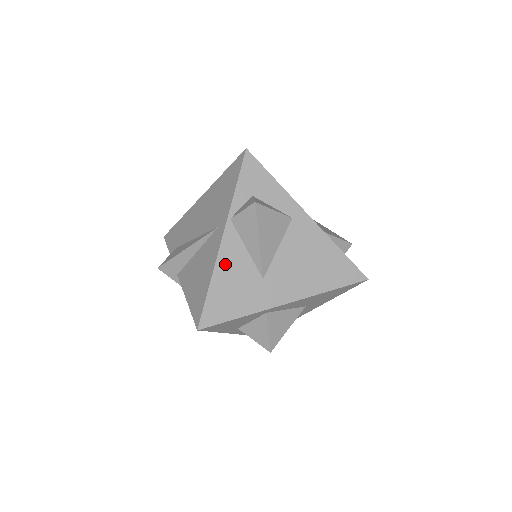
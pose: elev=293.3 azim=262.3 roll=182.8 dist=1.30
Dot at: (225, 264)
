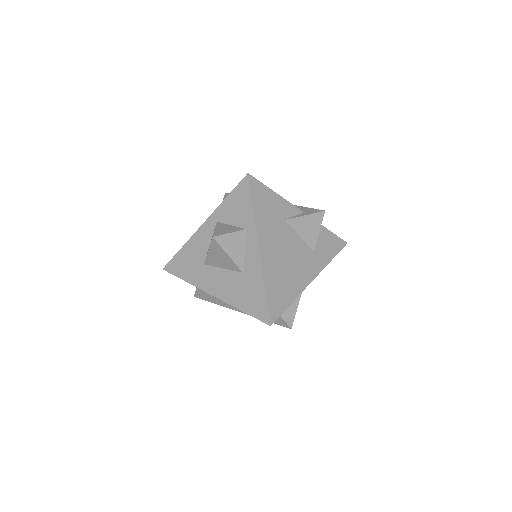
Dot at: occluded
